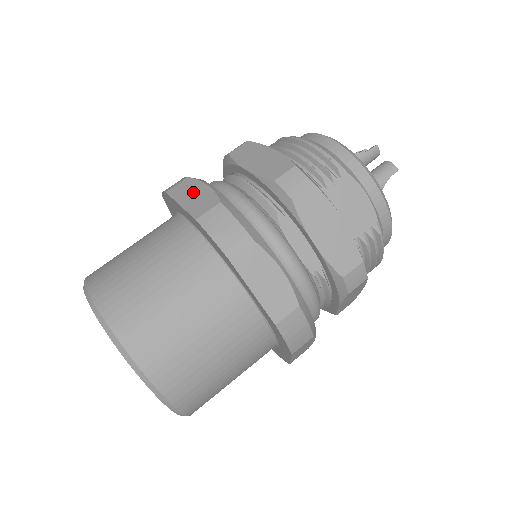
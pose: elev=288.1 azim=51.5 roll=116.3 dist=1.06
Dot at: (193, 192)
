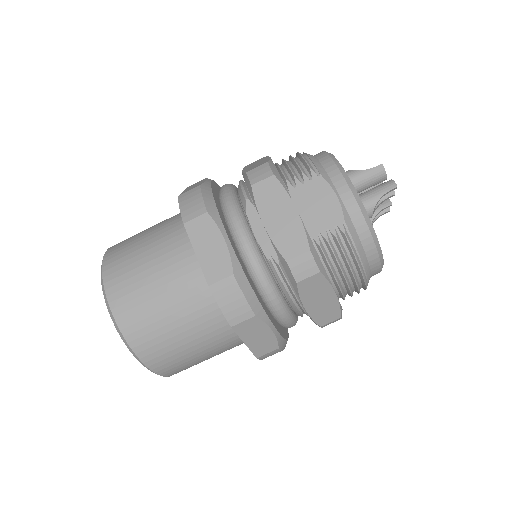
Dot at: (196, 184)
